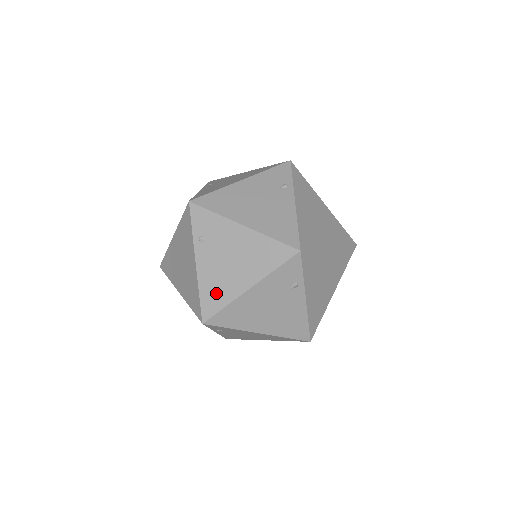
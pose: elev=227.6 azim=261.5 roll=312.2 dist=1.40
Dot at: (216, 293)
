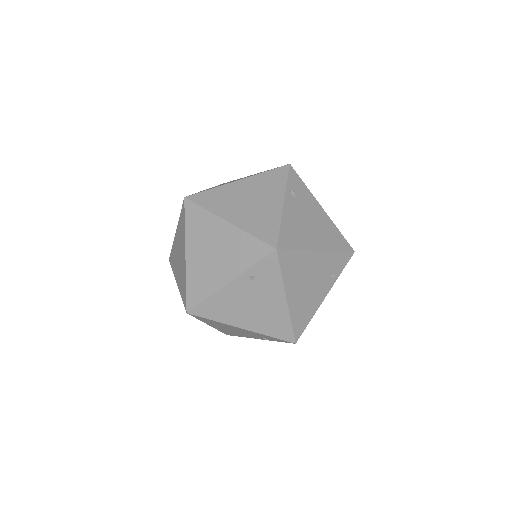
Dot at: (219, 310)
